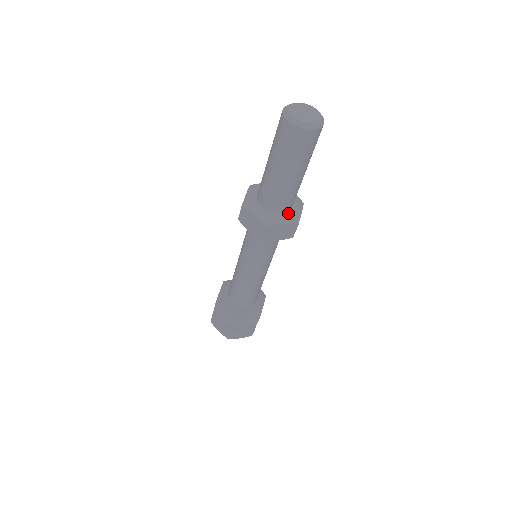
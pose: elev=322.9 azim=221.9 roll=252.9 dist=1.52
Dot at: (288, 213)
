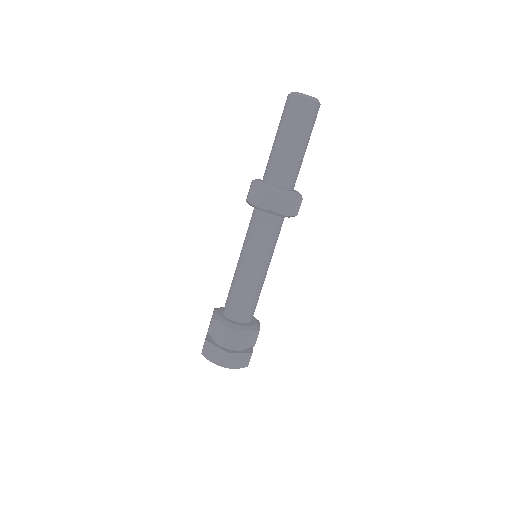
Dot at: occluded
